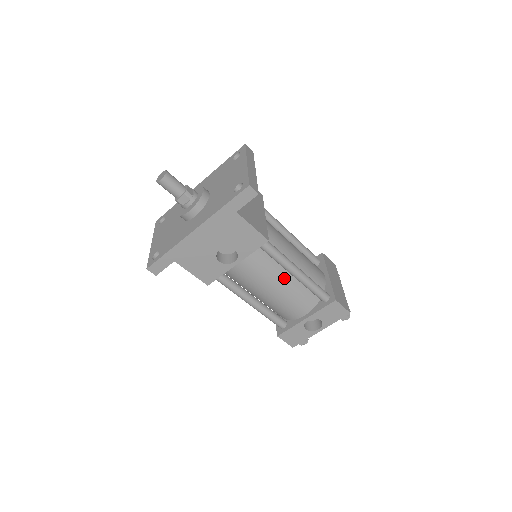
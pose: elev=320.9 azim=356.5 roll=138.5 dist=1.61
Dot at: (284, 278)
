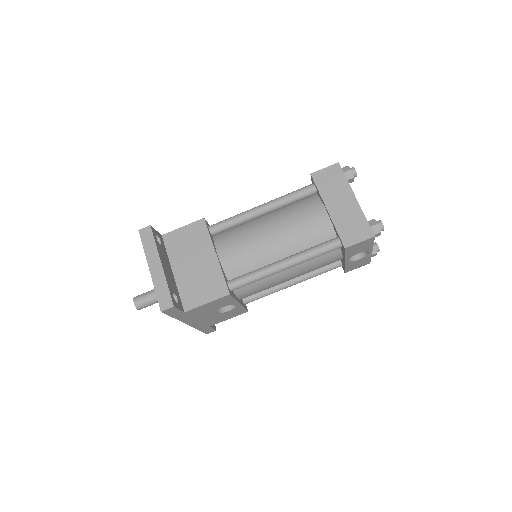
Dot at: (285, 270)
